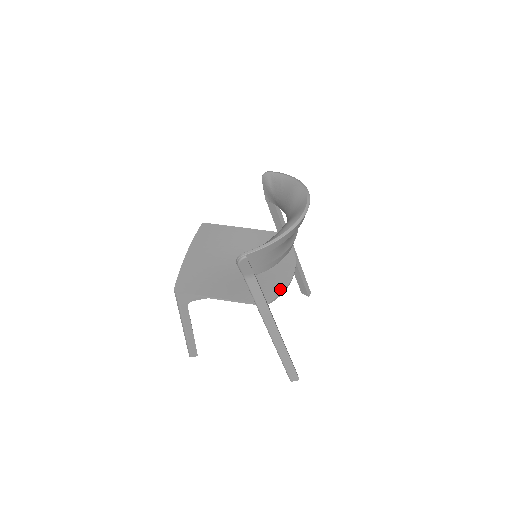
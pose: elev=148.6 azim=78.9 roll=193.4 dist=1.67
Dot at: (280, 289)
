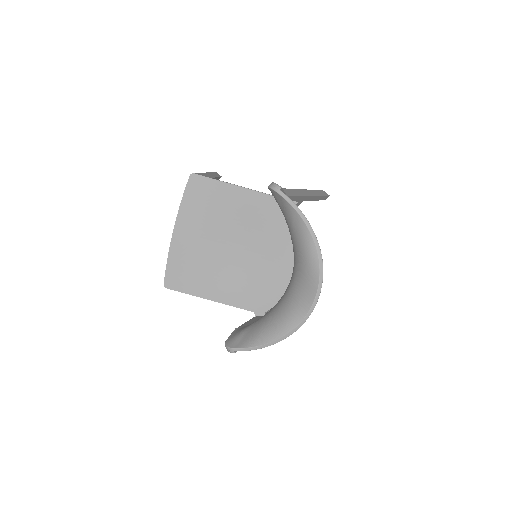
Dot at: (280, 295)
